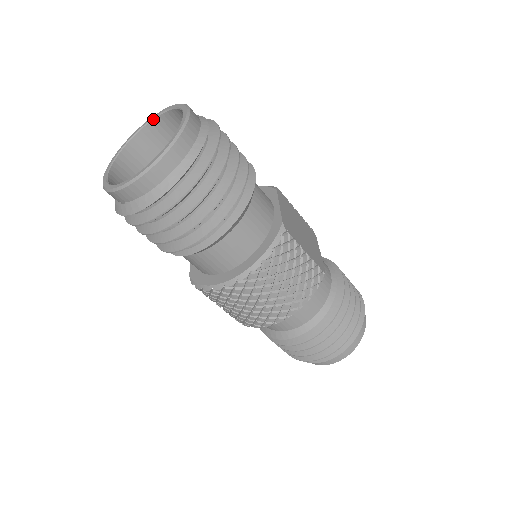
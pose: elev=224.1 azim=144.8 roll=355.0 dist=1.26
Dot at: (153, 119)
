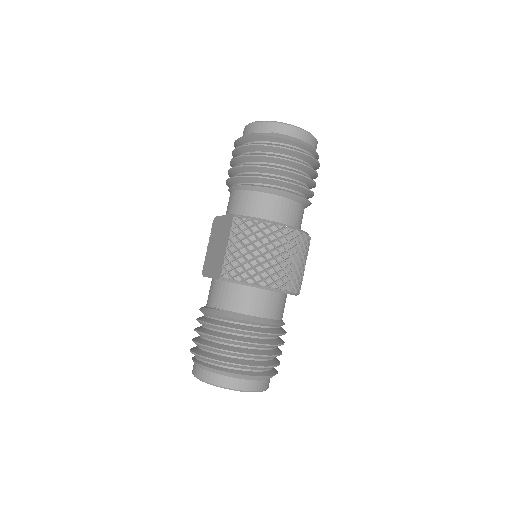
Dot at: occluded
